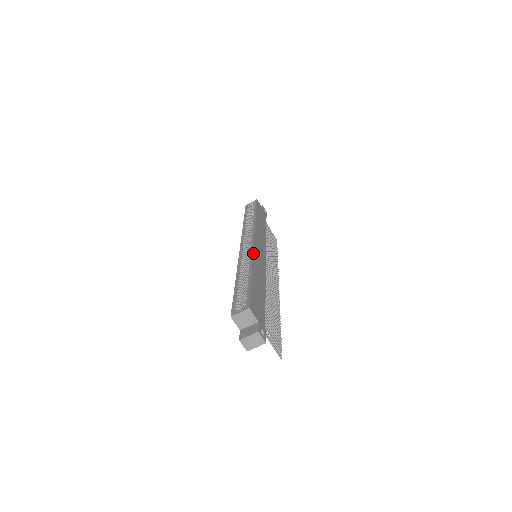
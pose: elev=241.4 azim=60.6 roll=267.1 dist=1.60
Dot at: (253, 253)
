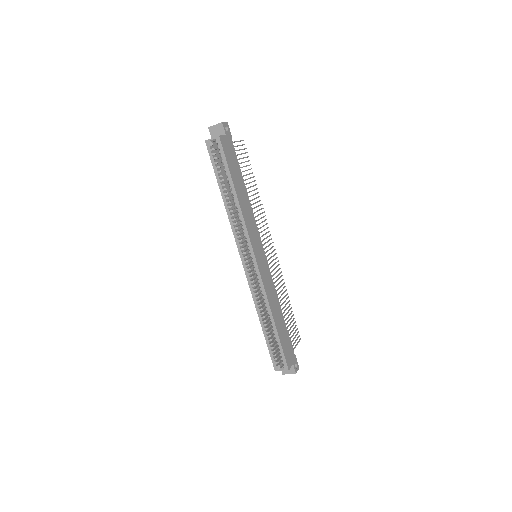
Dot at: (264, 288)
